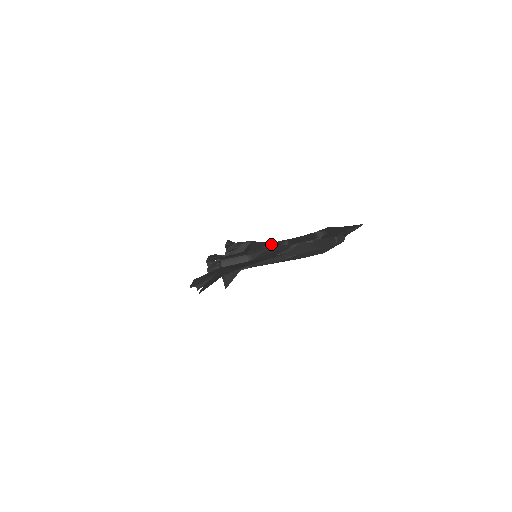
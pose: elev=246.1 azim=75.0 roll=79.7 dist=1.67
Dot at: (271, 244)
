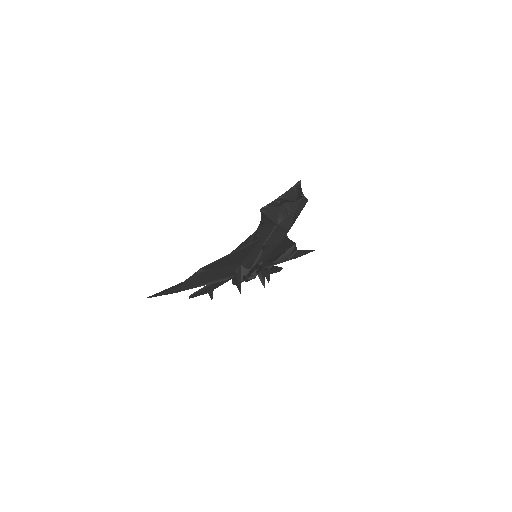
Dot at: occluded
